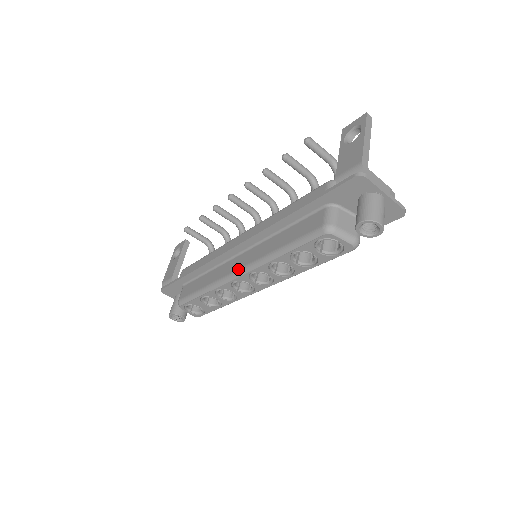
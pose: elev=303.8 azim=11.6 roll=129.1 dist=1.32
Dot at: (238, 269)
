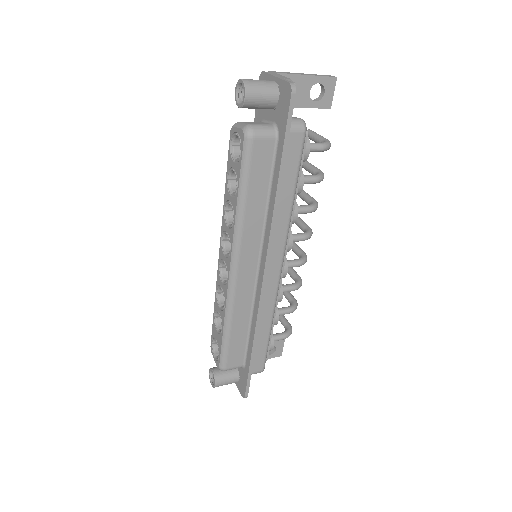
Dot at: occluded
